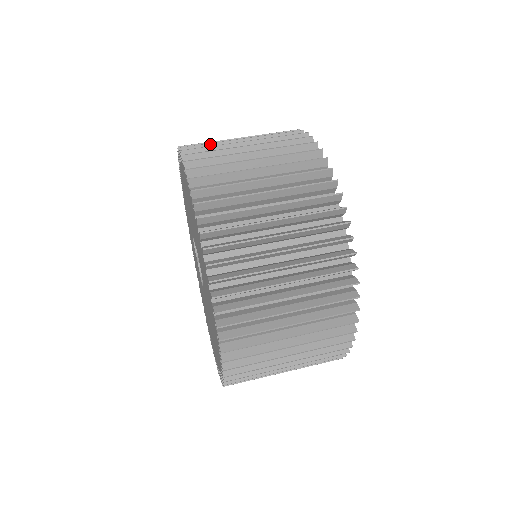
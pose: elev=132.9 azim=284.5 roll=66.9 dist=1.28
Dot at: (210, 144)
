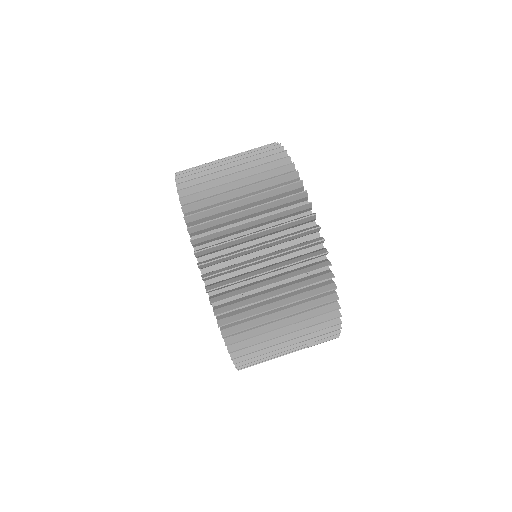
Dot at: occluded
